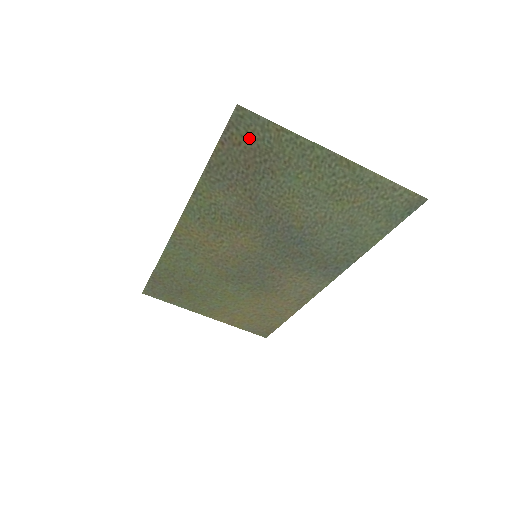
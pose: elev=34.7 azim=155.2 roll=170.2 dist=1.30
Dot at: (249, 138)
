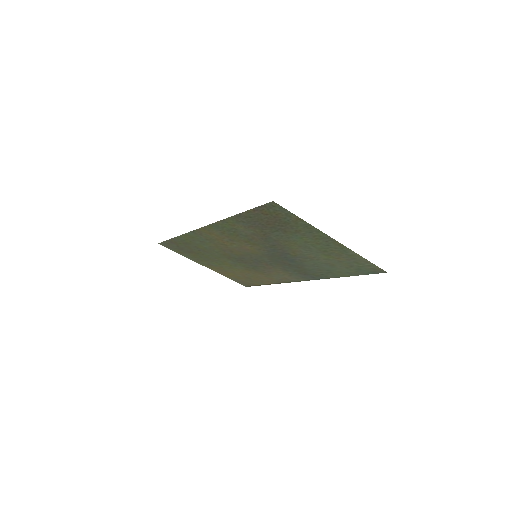
Dot at: (275, 215)
